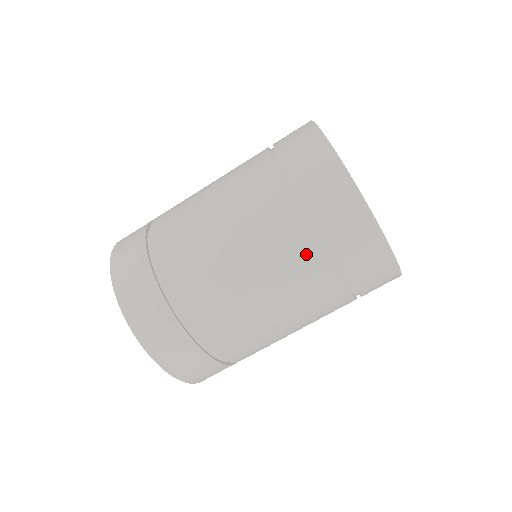
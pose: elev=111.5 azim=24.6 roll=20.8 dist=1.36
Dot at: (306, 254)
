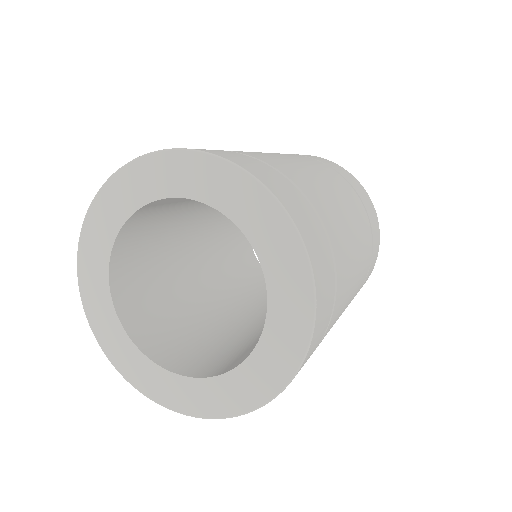
Dot at: (335, 174)
